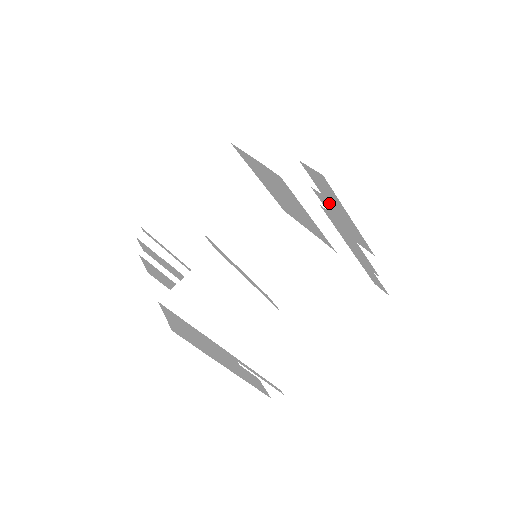
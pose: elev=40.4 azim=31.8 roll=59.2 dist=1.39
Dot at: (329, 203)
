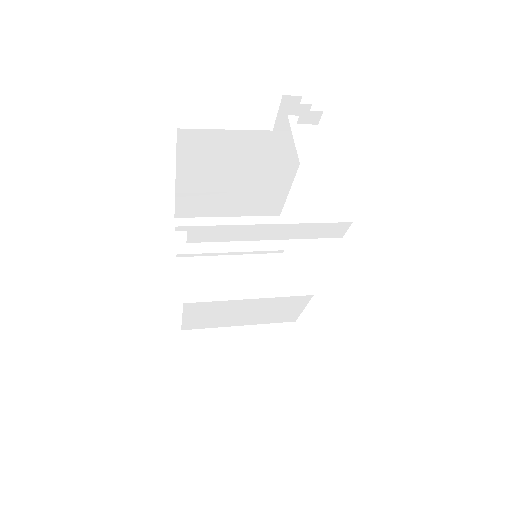
Dot at: occluded
